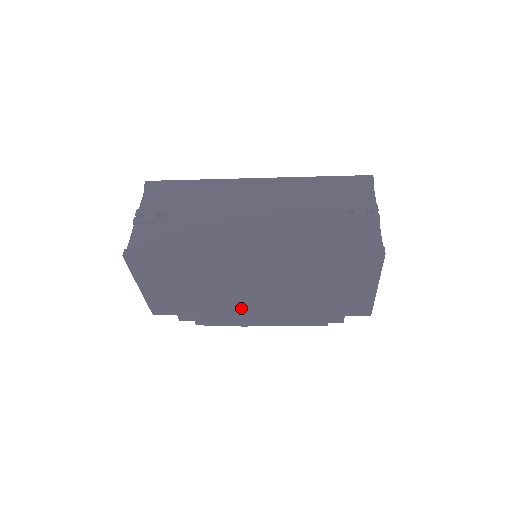
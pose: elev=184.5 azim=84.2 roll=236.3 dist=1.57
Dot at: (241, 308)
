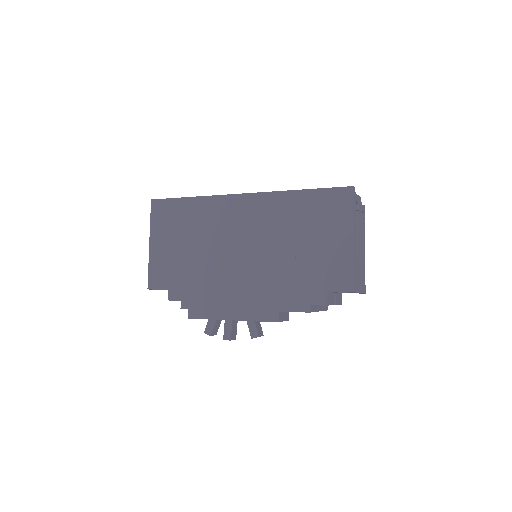
Dot at: (227, 277)
